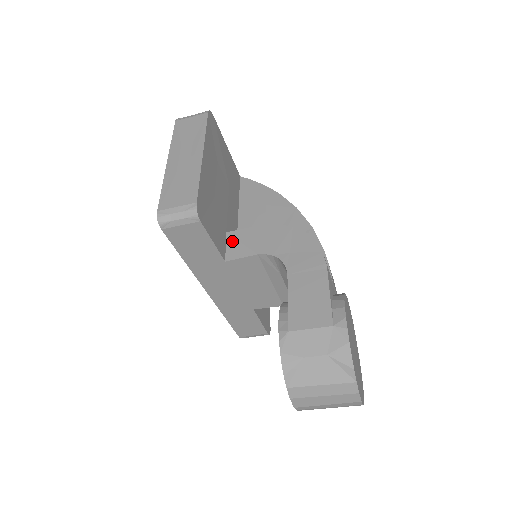
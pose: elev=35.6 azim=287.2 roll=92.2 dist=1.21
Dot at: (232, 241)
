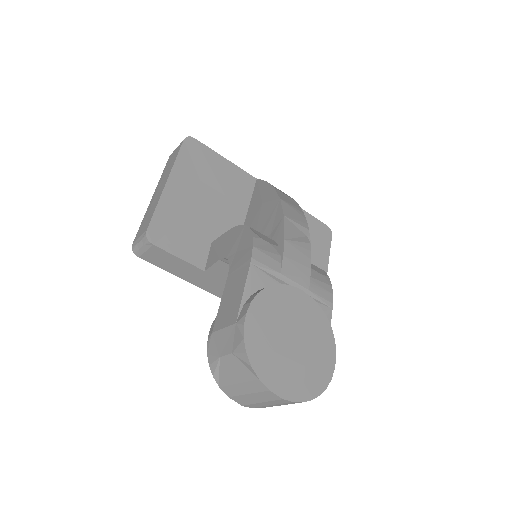
Dot at: (212, 250)
